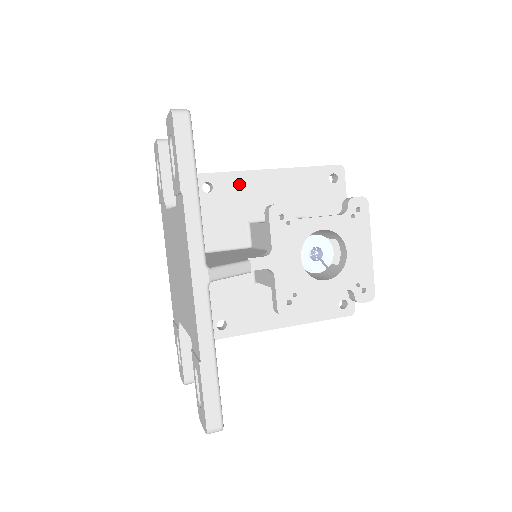
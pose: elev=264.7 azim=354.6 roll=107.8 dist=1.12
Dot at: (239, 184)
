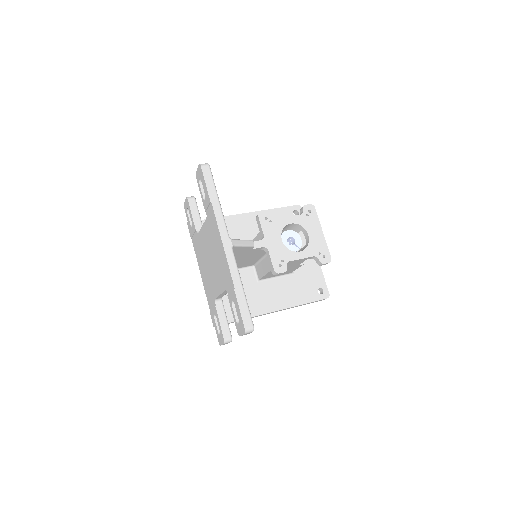
Dot at: (238, 222)
